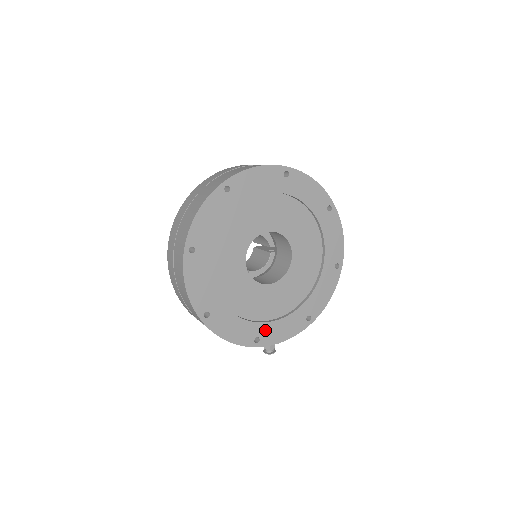
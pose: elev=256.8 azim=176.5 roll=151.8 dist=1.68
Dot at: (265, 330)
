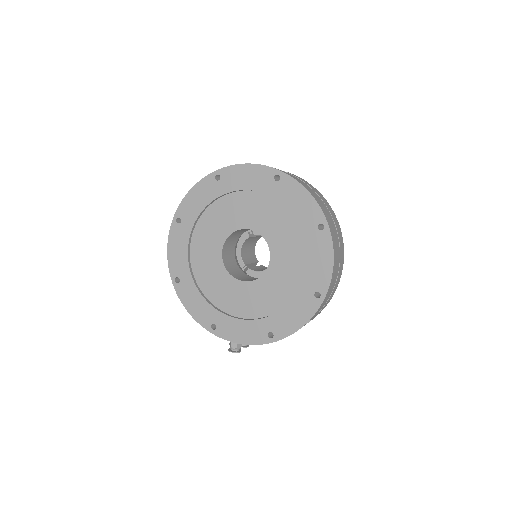
Dot at: (223, 322)
